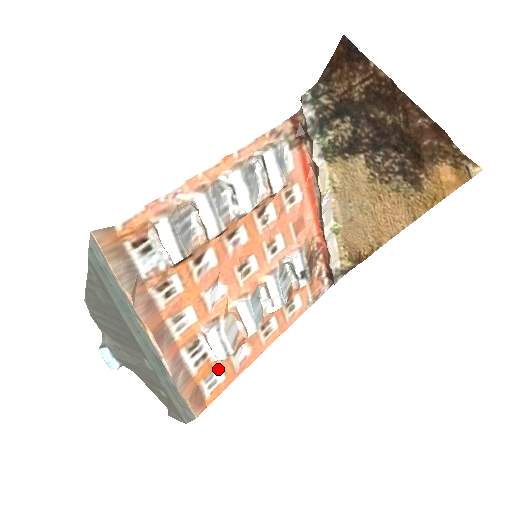
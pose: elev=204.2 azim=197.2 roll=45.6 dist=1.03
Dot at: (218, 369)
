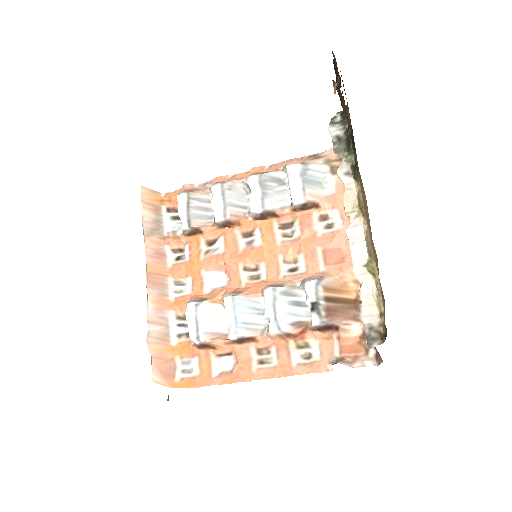
Dot at: (196, 358)
